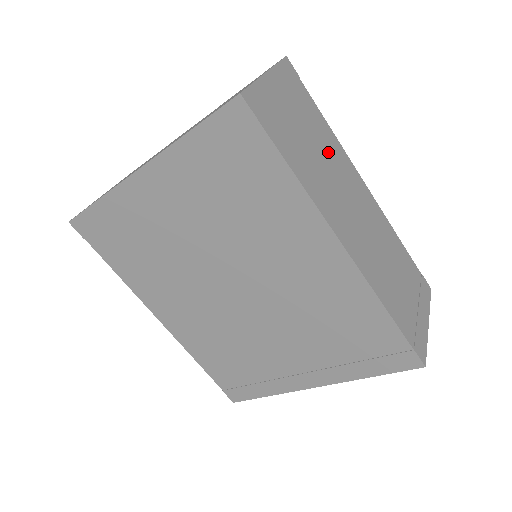
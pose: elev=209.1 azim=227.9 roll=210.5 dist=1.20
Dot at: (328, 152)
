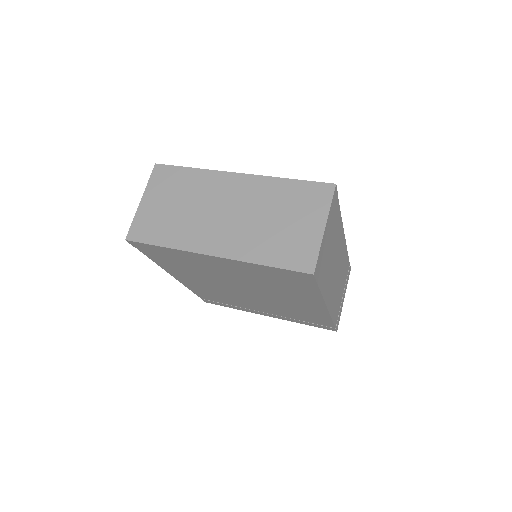
Dot at: (336, 242)
